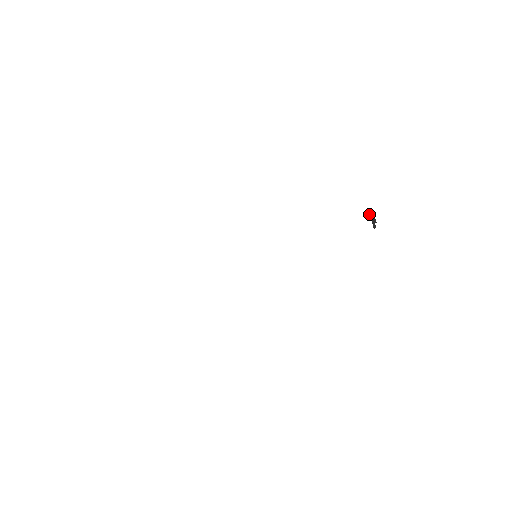
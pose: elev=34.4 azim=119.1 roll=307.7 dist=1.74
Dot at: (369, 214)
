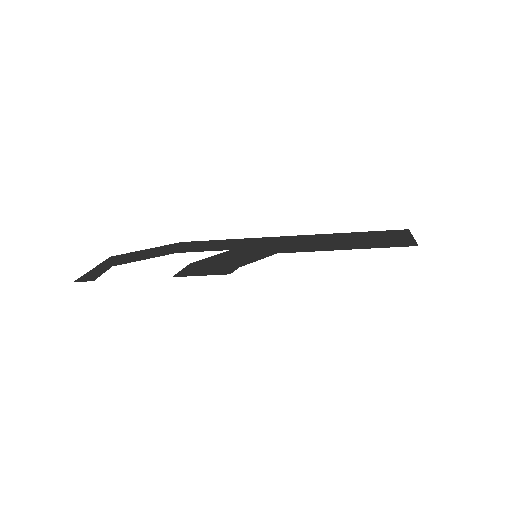
Dot at: occluded
